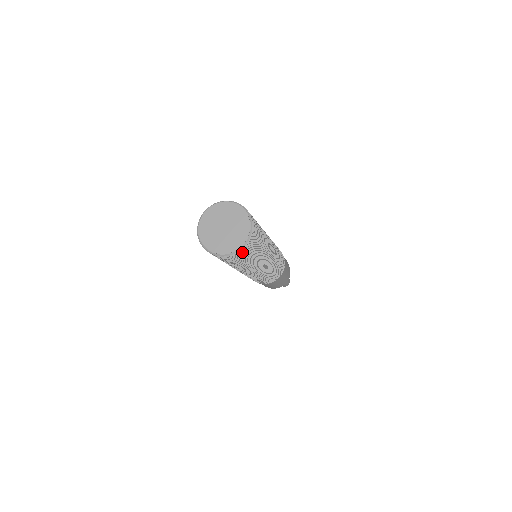
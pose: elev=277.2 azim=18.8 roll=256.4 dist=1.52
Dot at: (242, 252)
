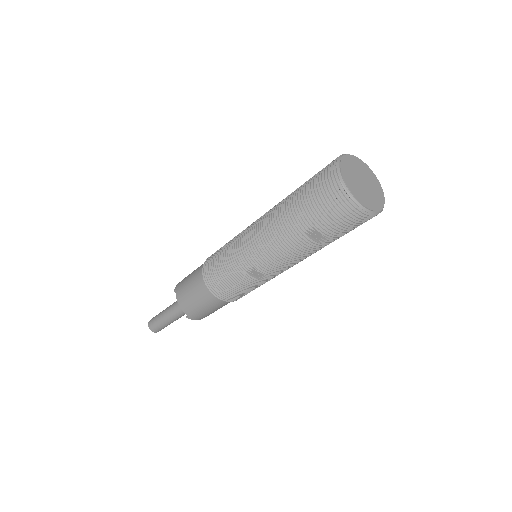
Dot at: (372, 217)
